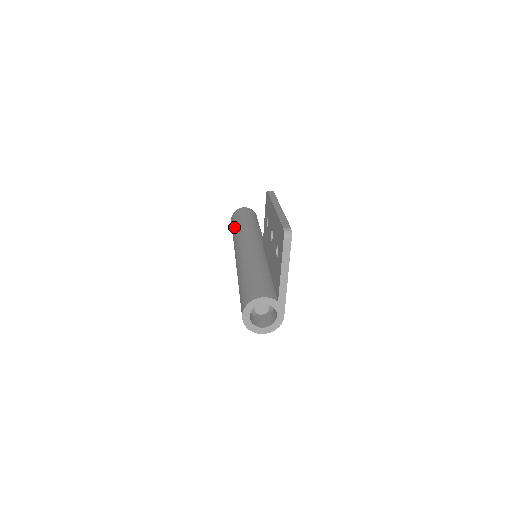
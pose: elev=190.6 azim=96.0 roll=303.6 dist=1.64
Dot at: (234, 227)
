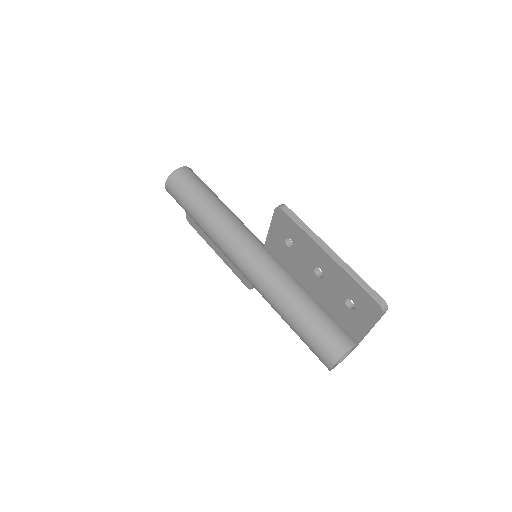
Dot at: (196, 214)
